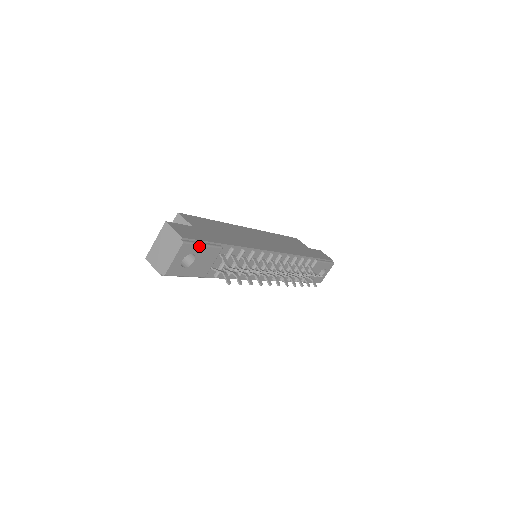
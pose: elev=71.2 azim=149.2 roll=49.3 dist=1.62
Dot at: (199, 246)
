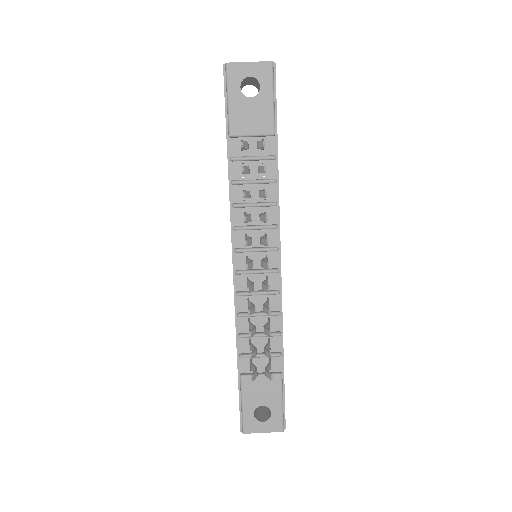
Dot at: (271, 91)
